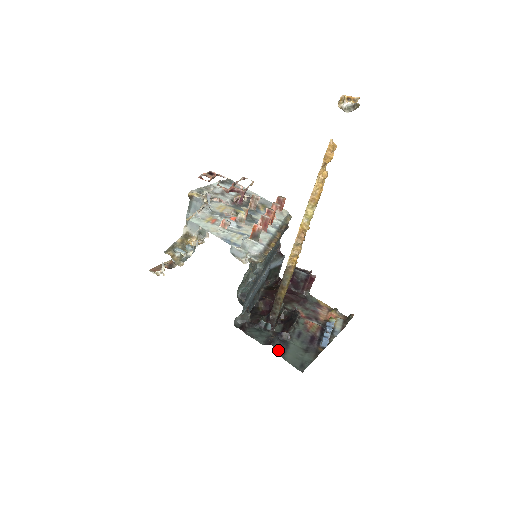
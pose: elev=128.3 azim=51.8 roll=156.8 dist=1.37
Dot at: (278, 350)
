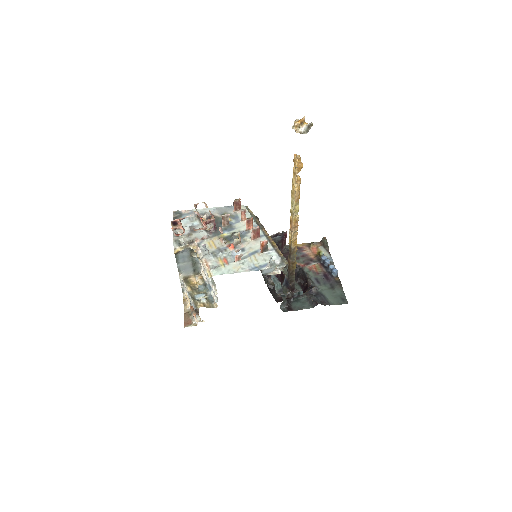
Dot at: (323, 303)
